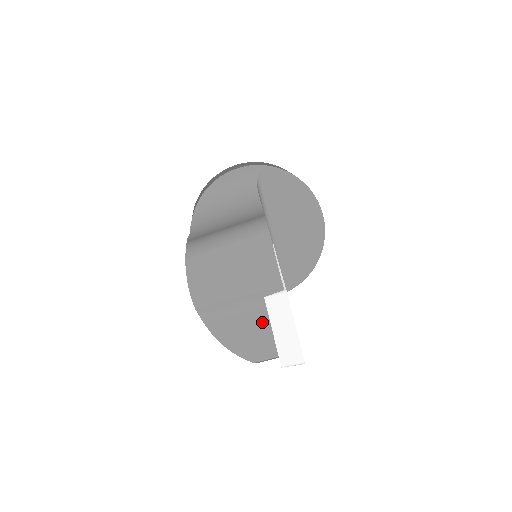
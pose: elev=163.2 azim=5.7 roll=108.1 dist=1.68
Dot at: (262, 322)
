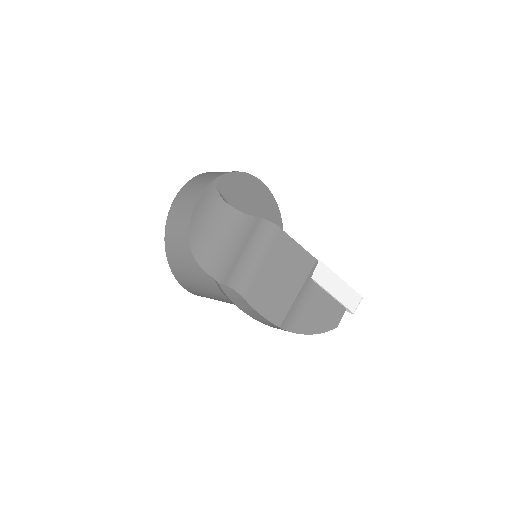
Dot at: (321, 296)
